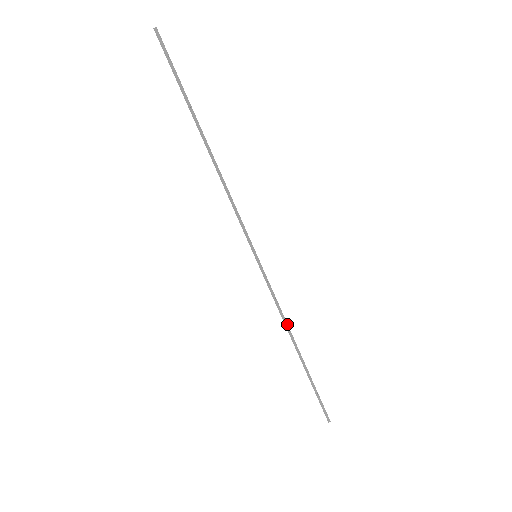
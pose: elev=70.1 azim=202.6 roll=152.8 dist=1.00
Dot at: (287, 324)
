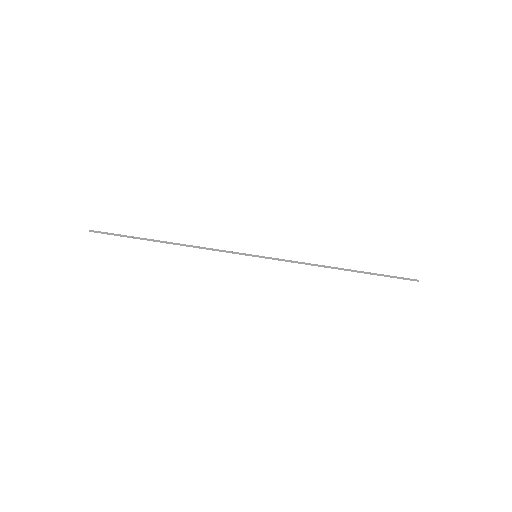
Dot at: (318, 265)
